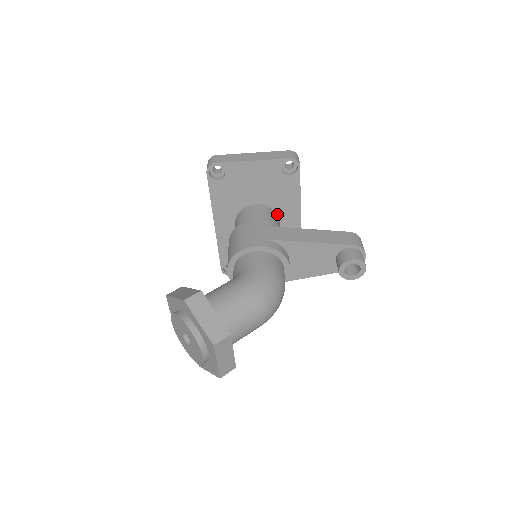
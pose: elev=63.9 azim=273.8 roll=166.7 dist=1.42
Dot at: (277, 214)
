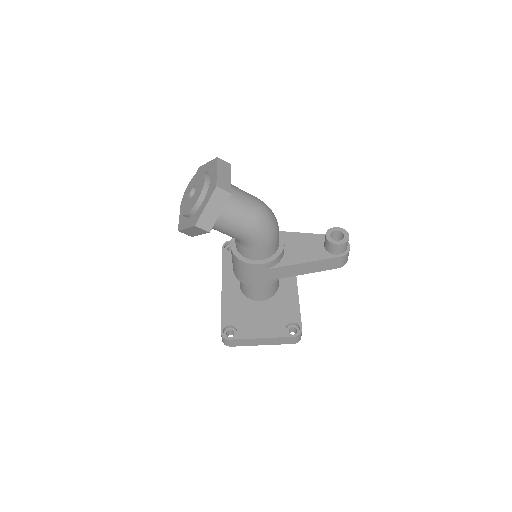
Dot at: occluded
